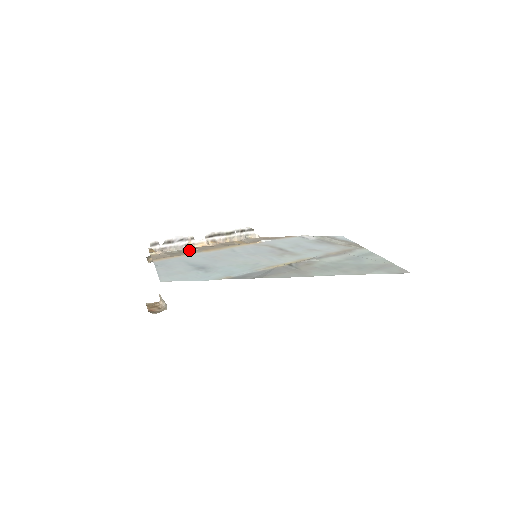
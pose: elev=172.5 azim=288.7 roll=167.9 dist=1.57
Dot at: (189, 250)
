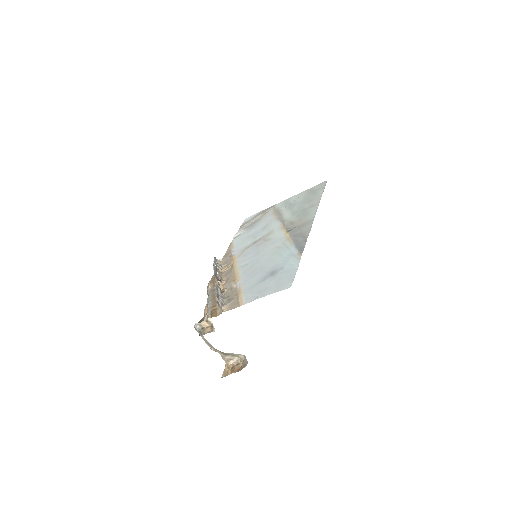
Dot at: (228, 291)
